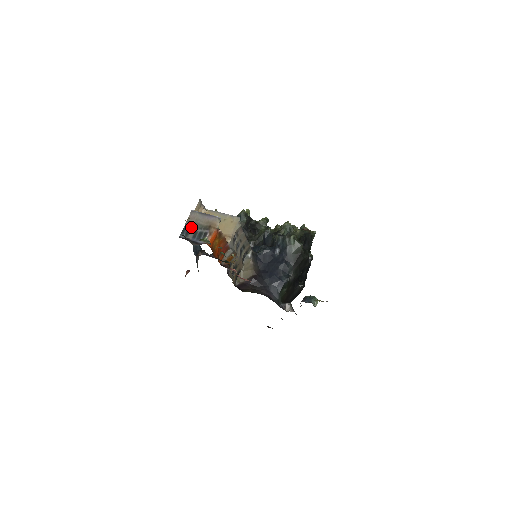
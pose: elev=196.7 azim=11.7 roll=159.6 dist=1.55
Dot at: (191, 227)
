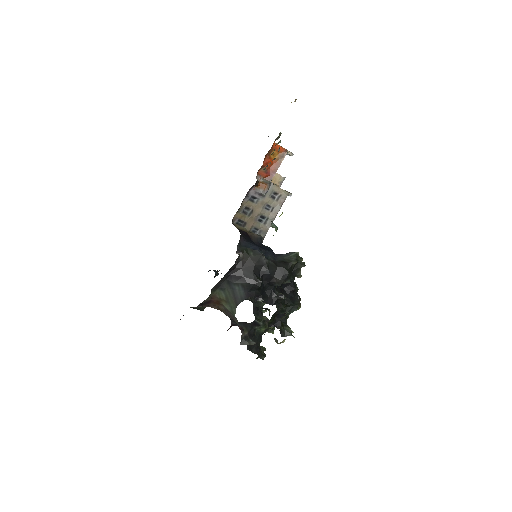
Dot at: occluded
